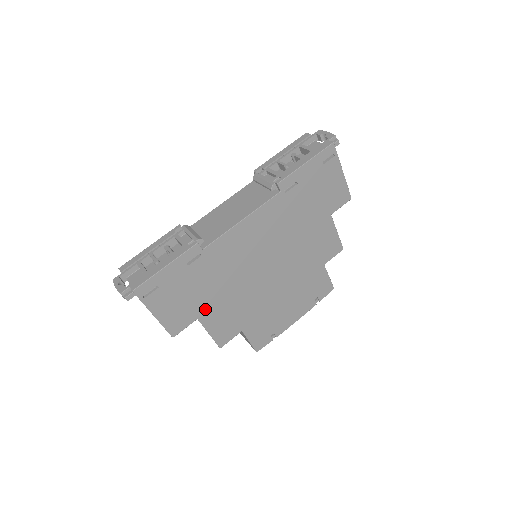
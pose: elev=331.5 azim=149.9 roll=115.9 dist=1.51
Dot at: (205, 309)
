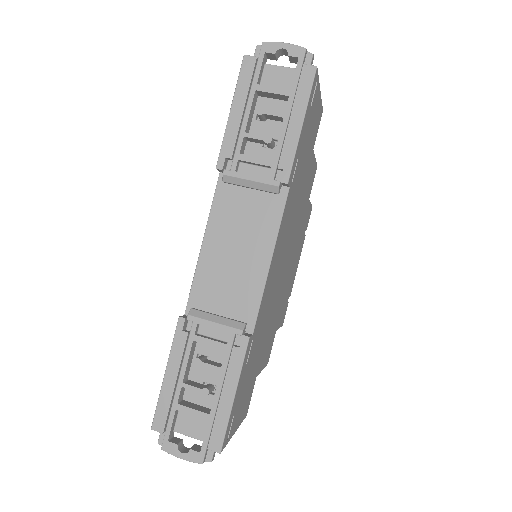
Dot at: (259, 364)
